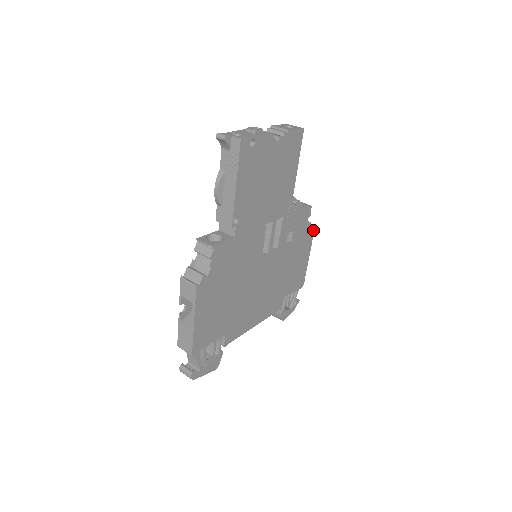
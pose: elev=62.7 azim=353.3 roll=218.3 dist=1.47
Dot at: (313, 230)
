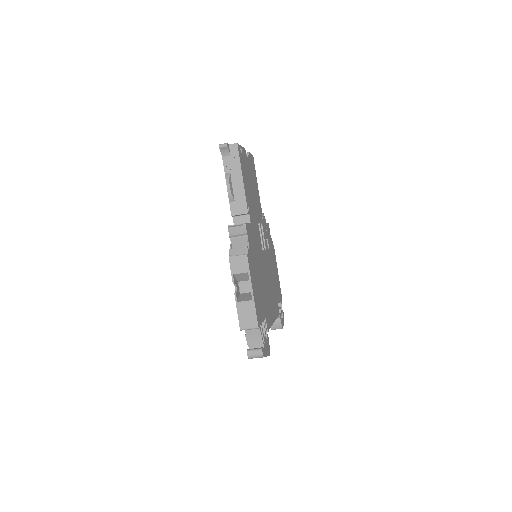
Dot at: (273, 246)
